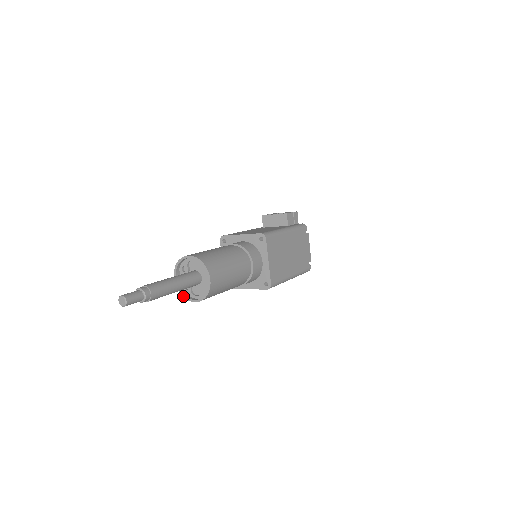
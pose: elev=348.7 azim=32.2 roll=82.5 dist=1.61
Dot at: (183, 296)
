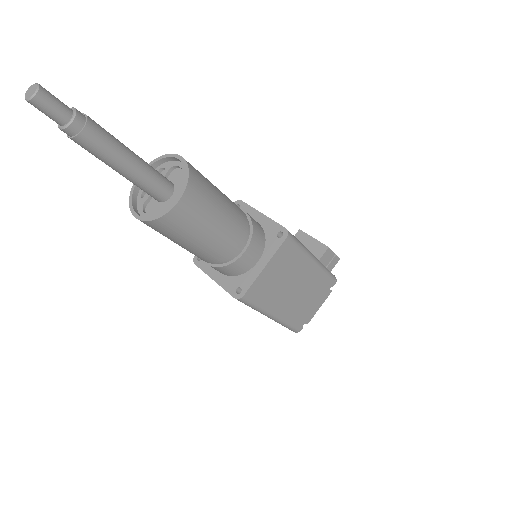
Dot at: (130, 200)
